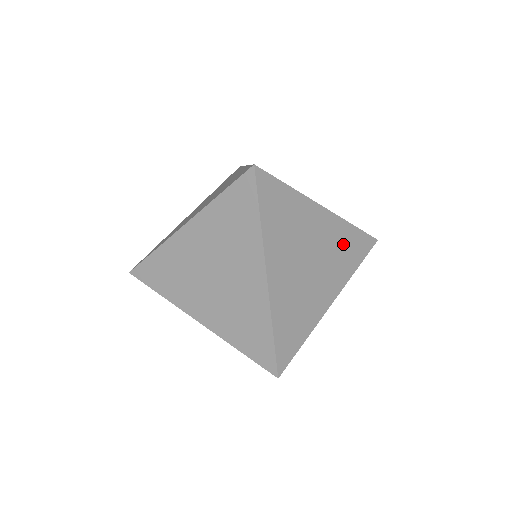
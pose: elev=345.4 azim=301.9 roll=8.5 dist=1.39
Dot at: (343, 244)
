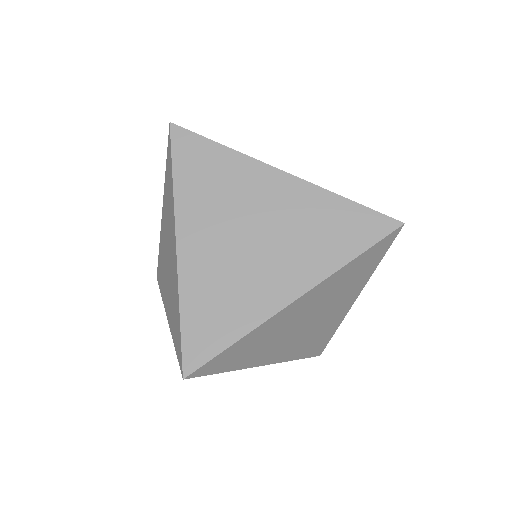
Dot at: (344, 280)
